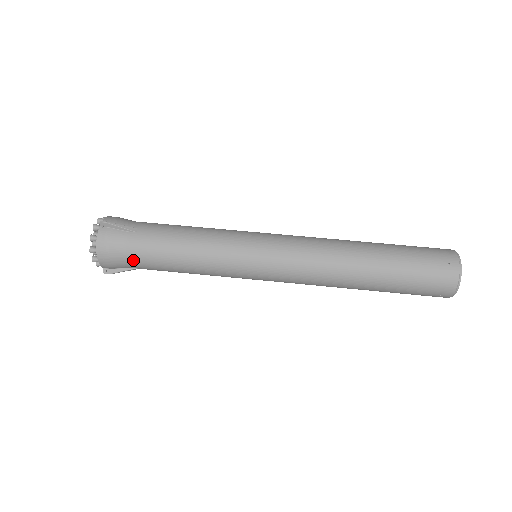
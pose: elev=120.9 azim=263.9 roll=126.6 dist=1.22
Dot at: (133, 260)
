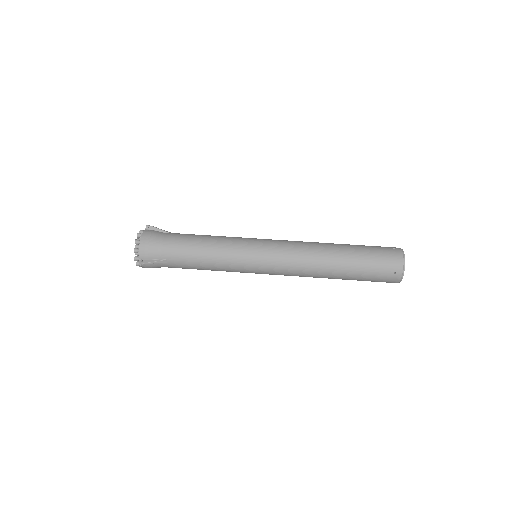
Dot at: (166, 248)
